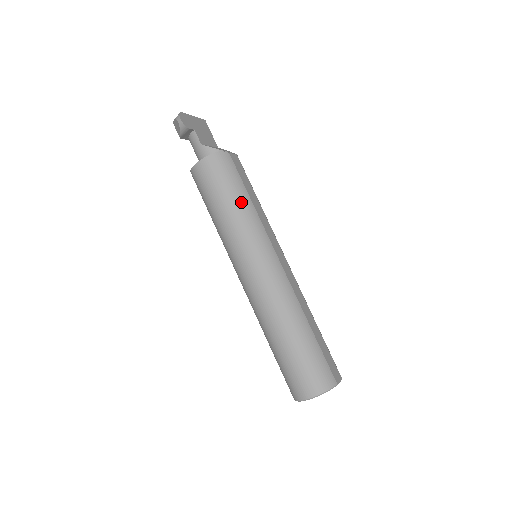
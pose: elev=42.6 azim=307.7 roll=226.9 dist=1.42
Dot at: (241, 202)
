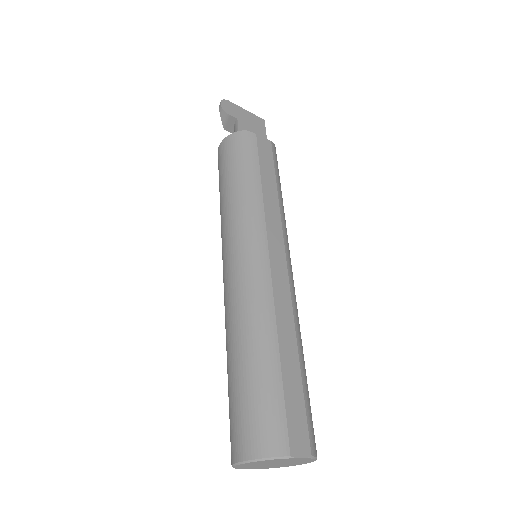
Dot at: (246, 182)
